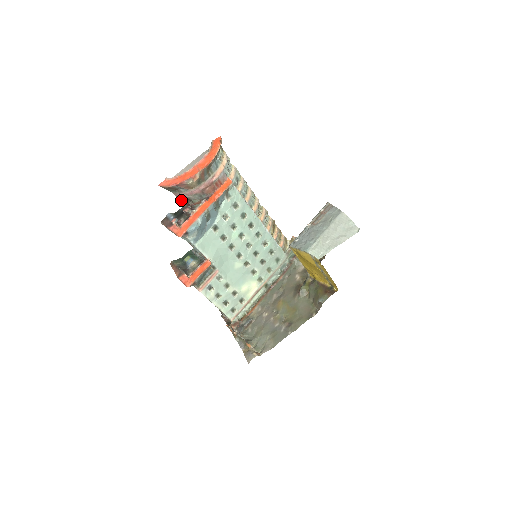
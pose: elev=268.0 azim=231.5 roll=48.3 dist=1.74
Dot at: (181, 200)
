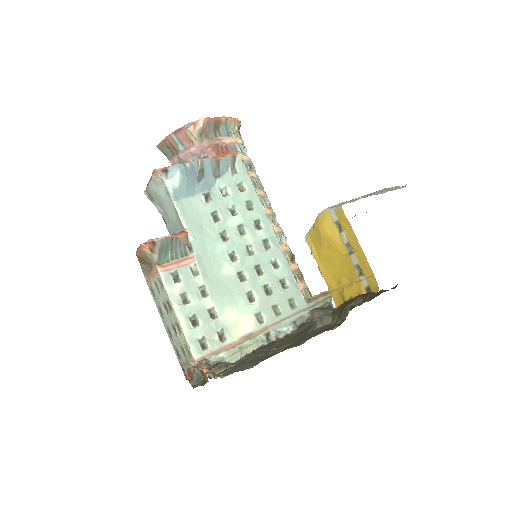
Dot at: occluded
